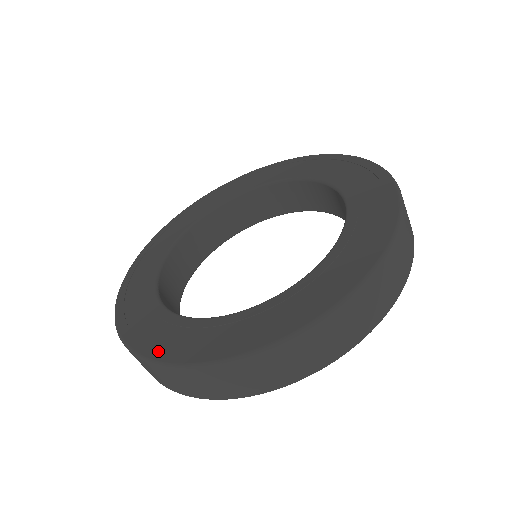
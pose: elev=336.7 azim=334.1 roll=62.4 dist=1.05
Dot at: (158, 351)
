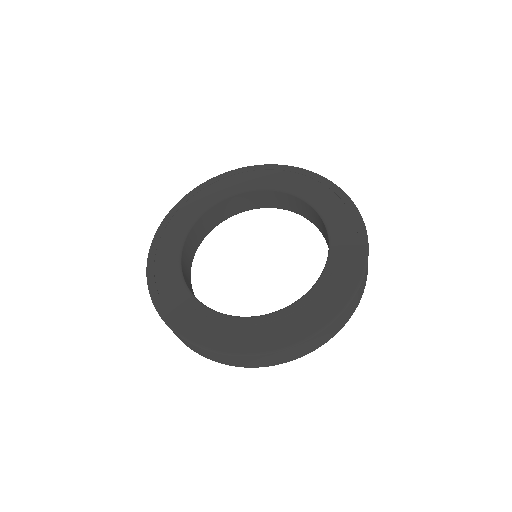
Dot at: (303, 332)
